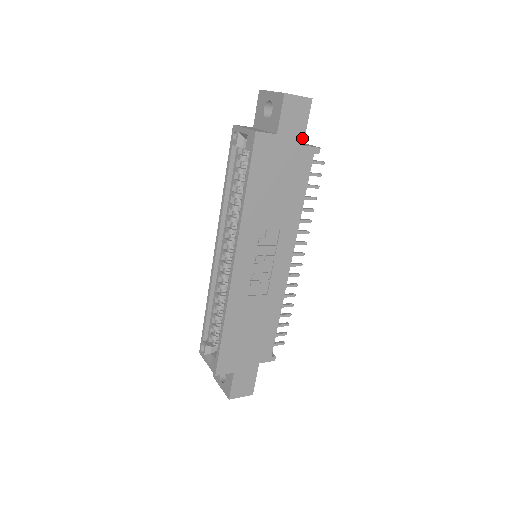
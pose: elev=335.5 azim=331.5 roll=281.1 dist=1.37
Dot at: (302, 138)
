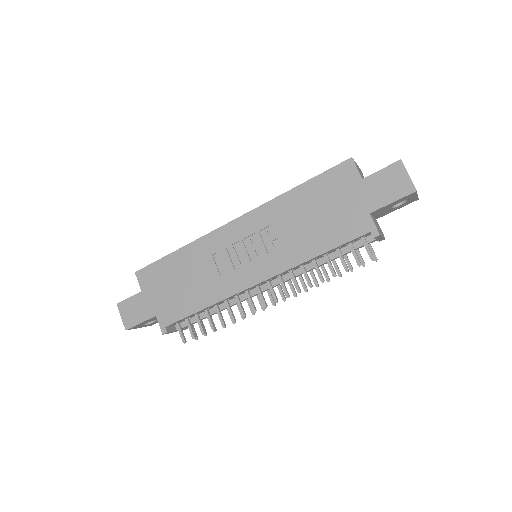
Dot at: (376, 207)
